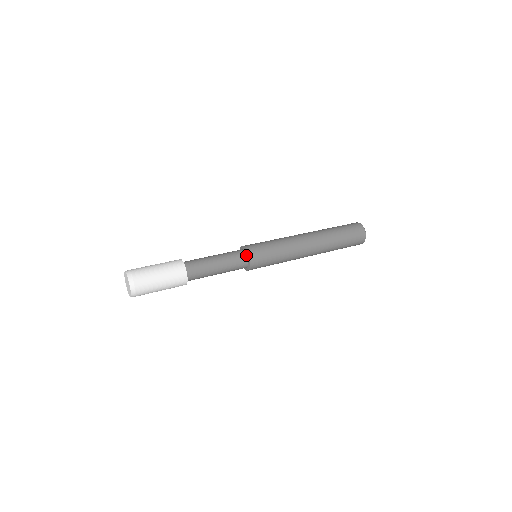
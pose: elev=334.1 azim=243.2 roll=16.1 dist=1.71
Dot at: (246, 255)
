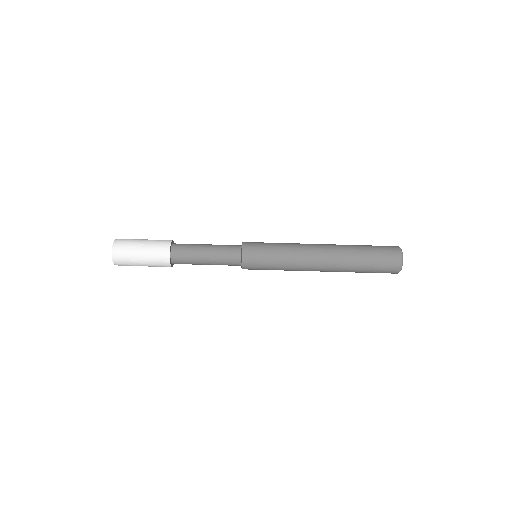
Dot at: (240, 259)
